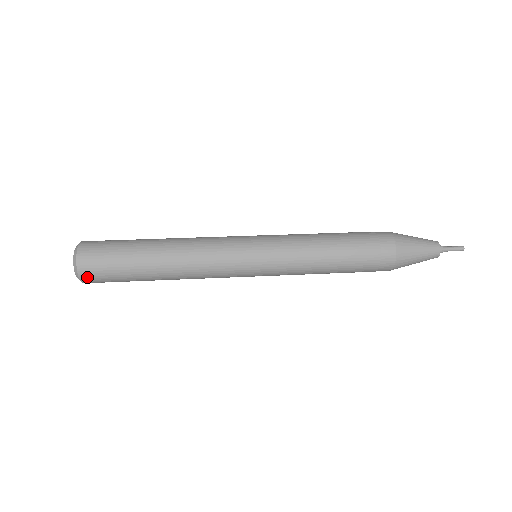
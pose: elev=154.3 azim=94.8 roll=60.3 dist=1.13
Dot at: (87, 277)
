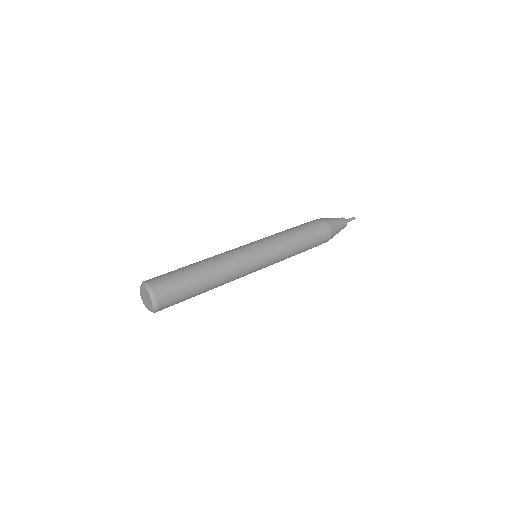
Dot at: (161, 296)
